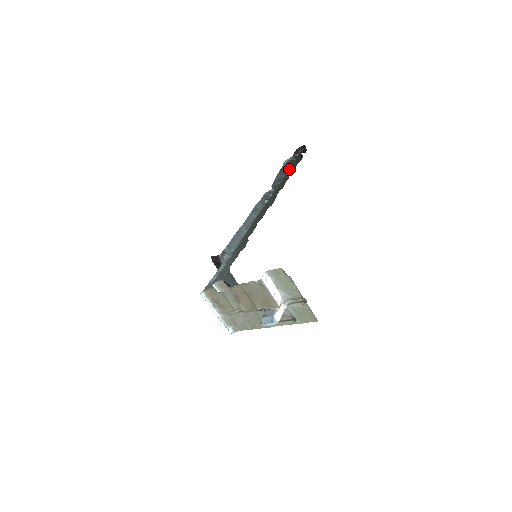
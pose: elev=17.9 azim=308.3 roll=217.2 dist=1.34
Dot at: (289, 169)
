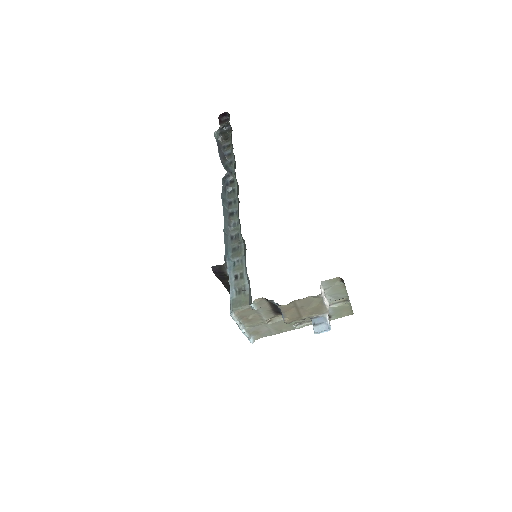
Dot at: (232, 145)
